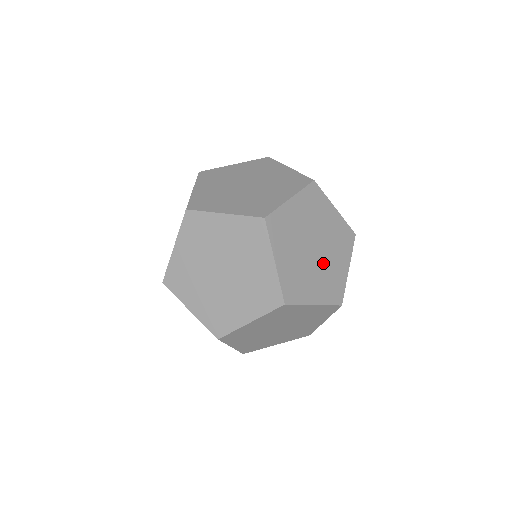
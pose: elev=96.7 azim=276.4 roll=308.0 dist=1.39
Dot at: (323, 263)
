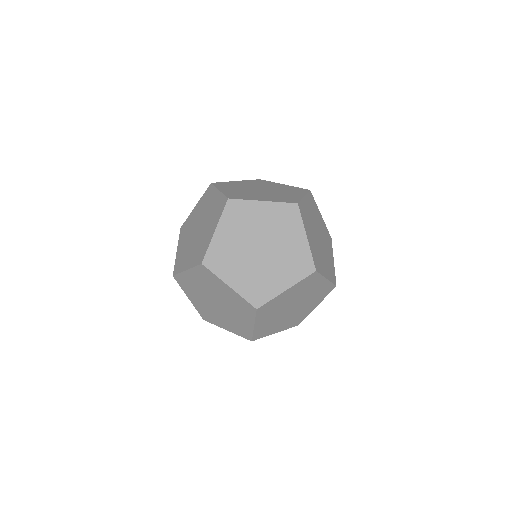
Dot at: (295, 312)
